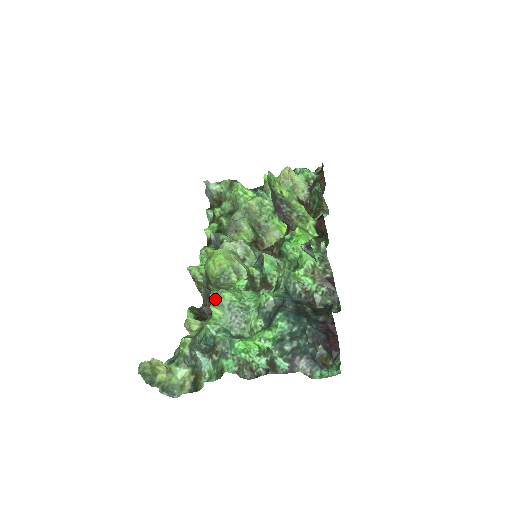
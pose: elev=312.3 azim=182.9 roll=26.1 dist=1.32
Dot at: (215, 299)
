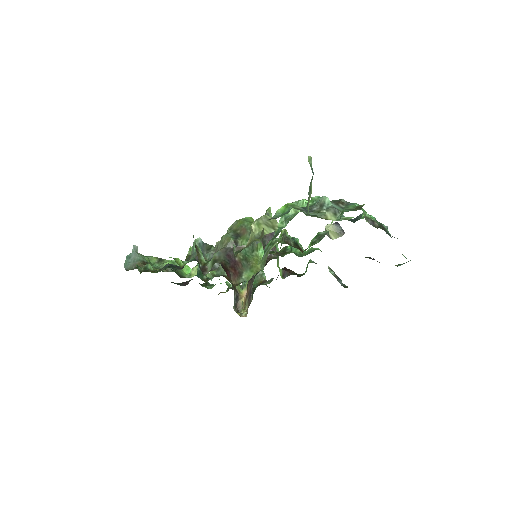
Dot at: occluded
